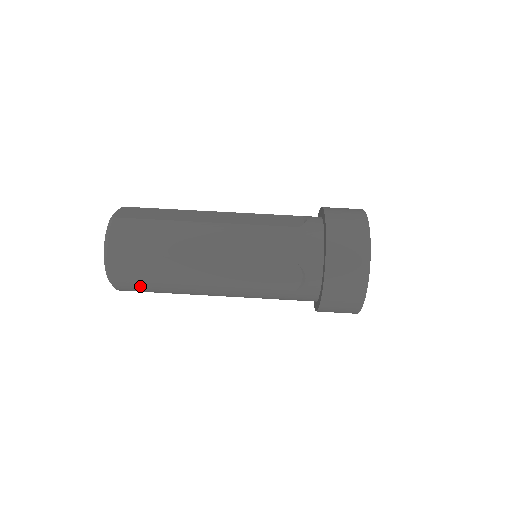
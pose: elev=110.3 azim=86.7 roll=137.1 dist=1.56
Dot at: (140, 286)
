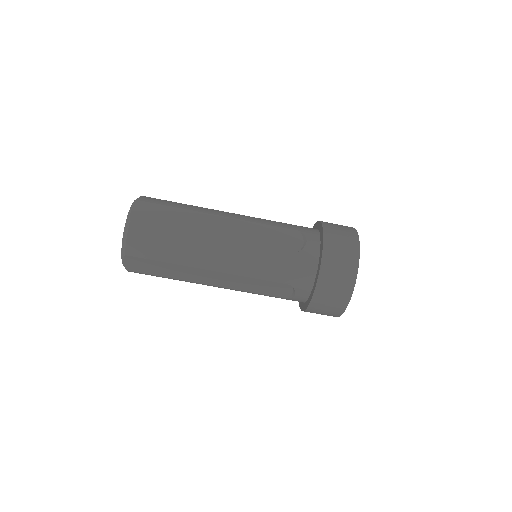
Dot at: (152, 275)
